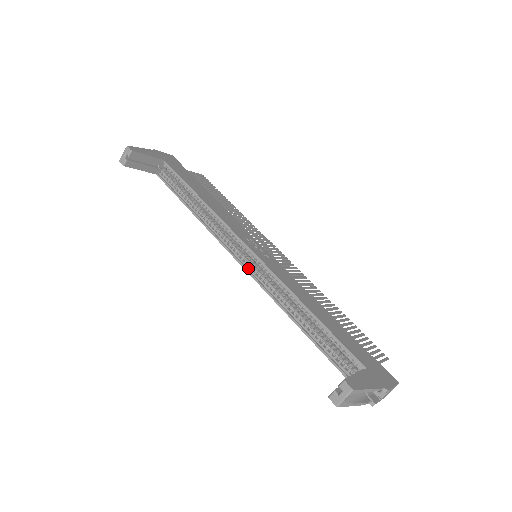
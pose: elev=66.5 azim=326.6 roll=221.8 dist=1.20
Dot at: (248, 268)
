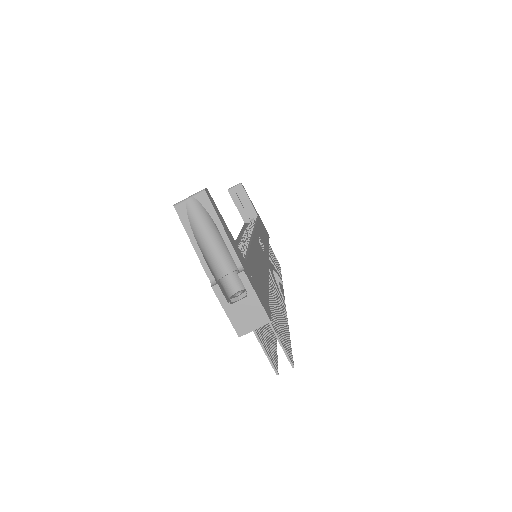
Dot at: (239, 242)
